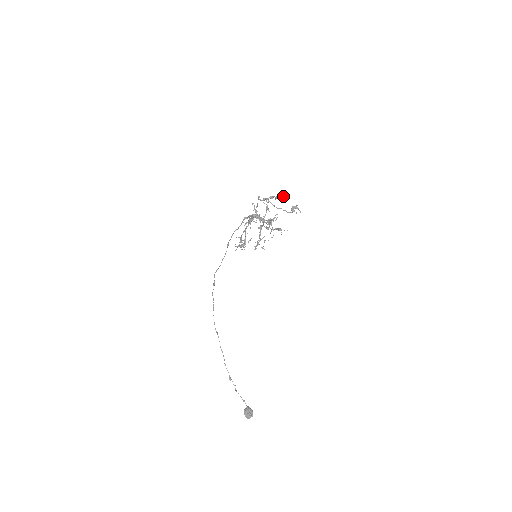
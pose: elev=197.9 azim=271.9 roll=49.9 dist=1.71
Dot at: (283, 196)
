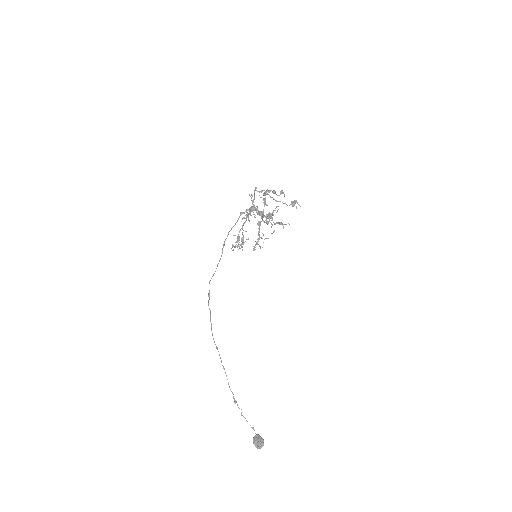
Dot at: occluded
